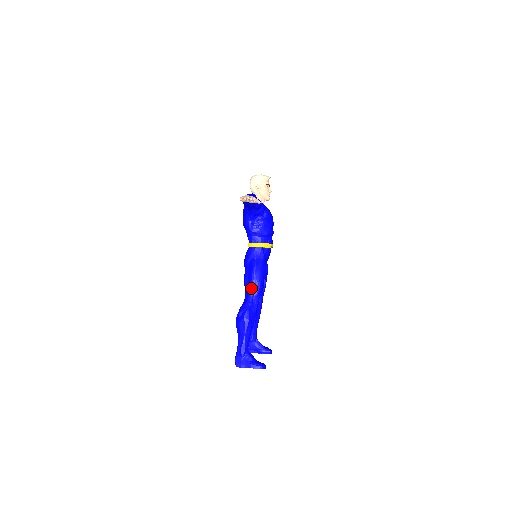
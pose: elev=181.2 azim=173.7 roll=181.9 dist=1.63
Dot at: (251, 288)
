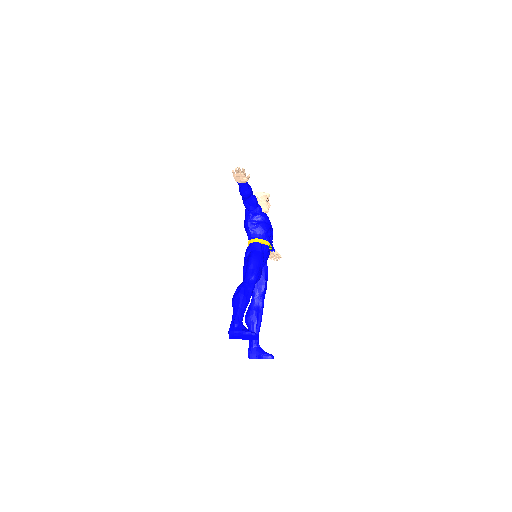
Dot at: (248, 272)
